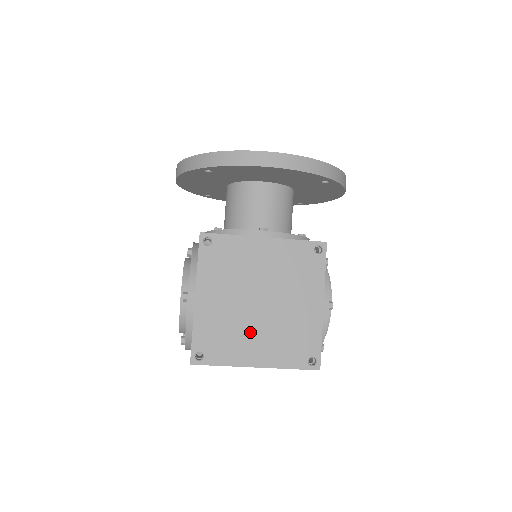
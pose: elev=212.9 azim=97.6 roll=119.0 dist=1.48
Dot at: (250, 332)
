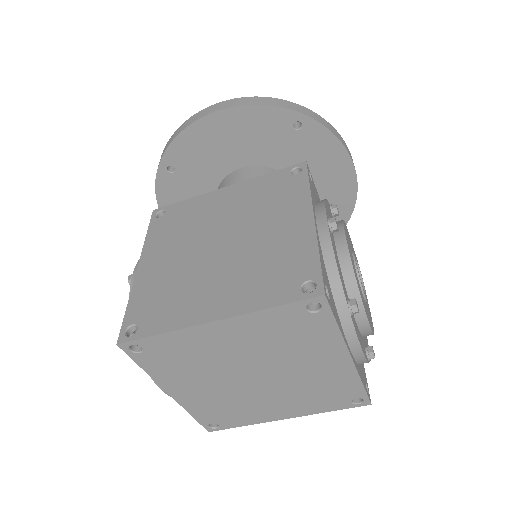
Dot at: (206, 280)
